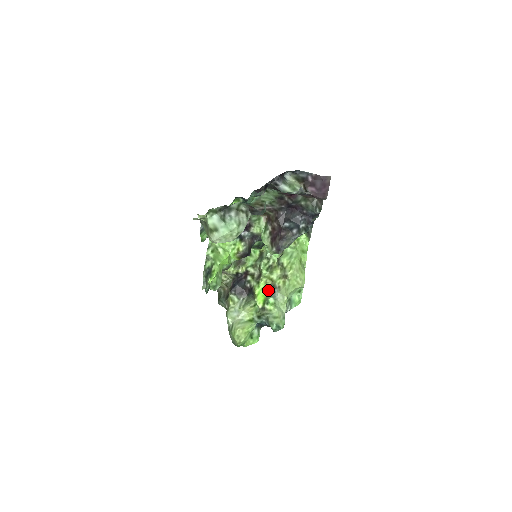
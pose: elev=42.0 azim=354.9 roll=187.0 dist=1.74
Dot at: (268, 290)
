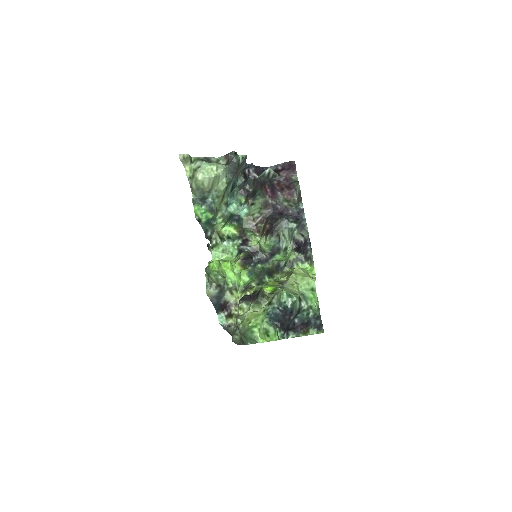
Dot at: (276, 285)
